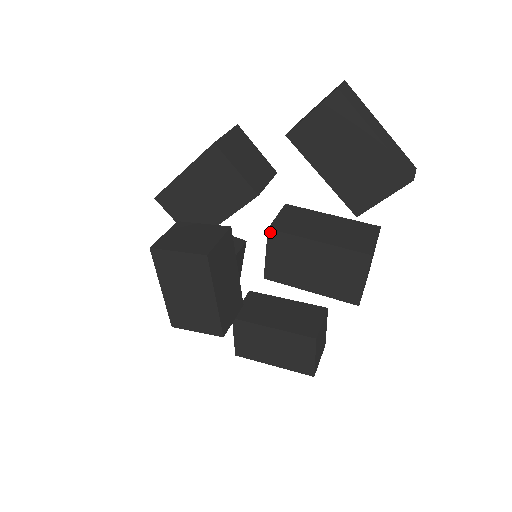
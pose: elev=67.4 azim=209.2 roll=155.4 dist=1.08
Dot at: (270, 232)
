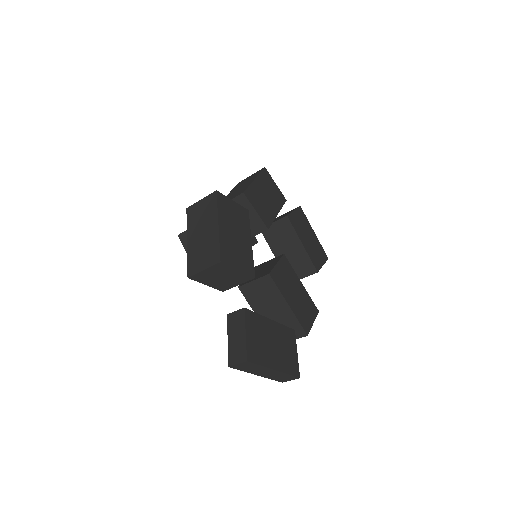
Dot at: (240, 287)
